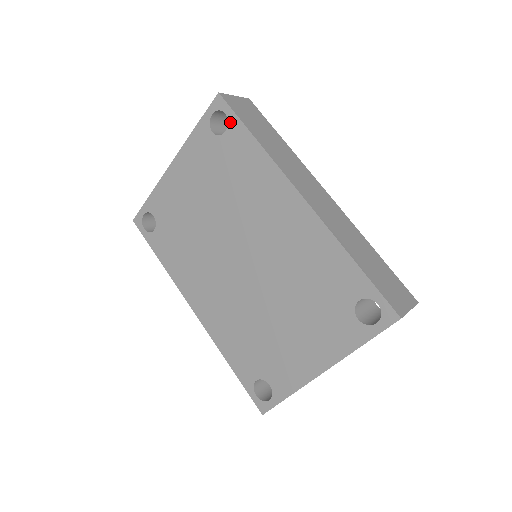
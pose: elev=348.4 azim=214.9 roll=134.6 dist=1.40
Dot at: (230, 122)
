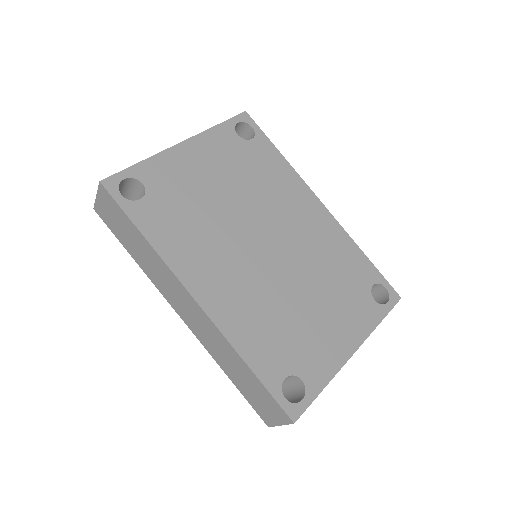
Dot at: (257, 134)
